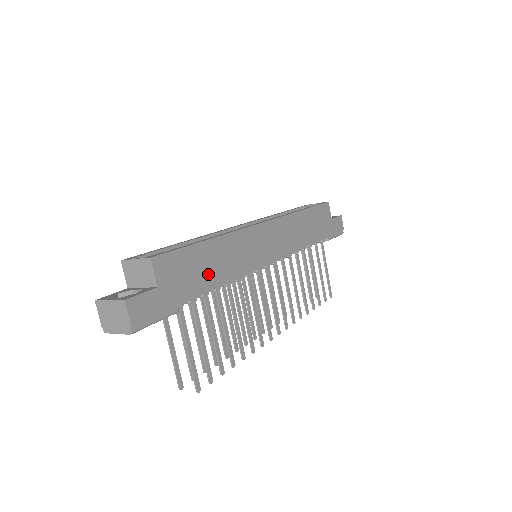
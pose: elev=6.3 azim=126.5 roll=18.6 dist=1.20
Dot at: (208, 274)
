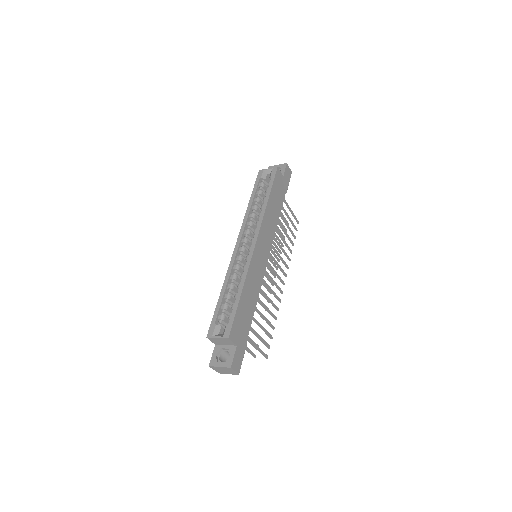
Dot at: (249, 309)
